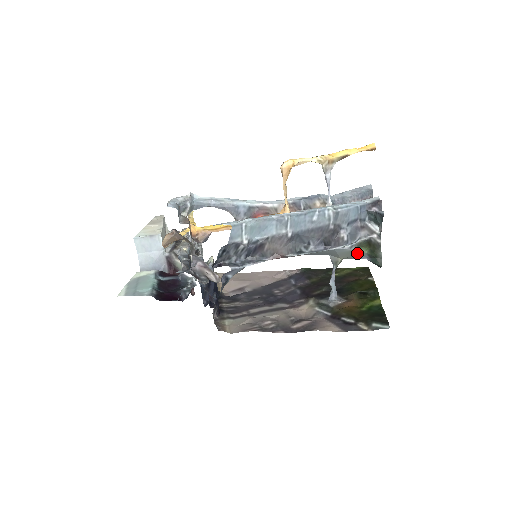
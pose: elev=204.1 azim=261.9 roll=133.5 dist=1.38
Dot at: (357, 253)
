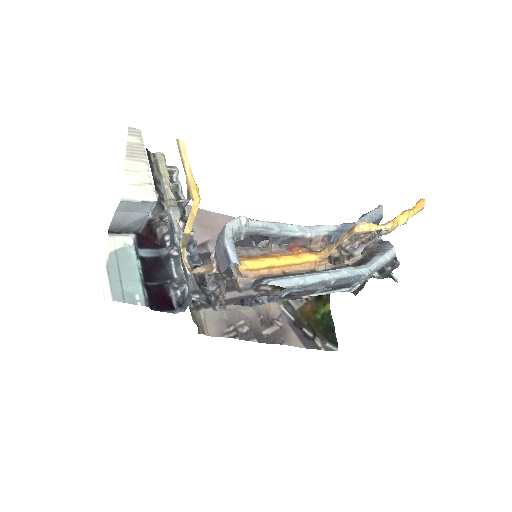
Dot at: occluded
